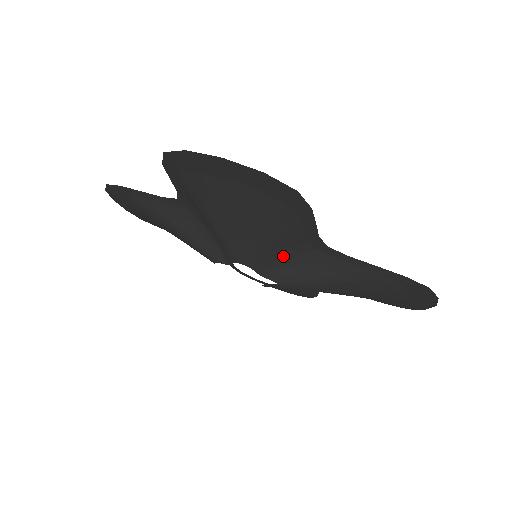
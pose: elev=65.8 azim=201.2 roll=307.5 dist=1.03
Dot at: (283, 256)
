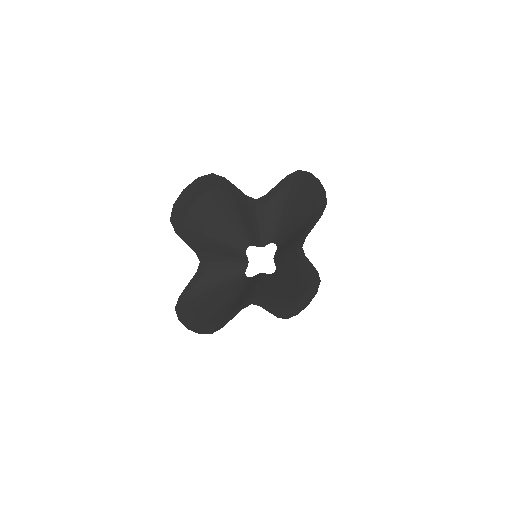
Dot at: (253, 225)
